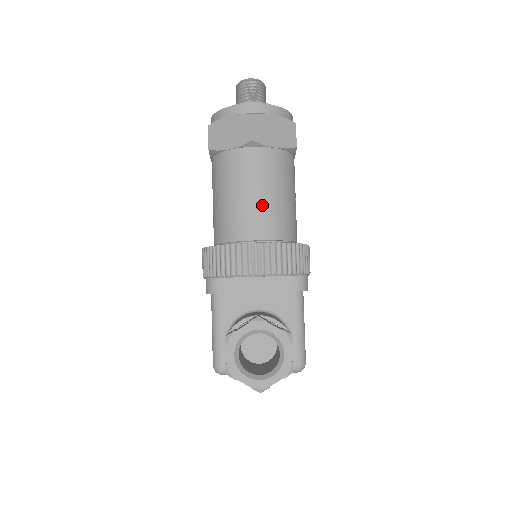
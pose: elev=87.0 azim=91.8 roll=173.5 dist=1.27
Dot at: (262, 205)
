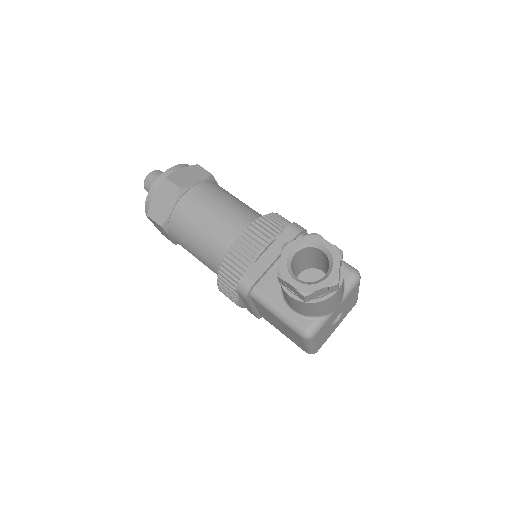
Dot at: (224, 215)
